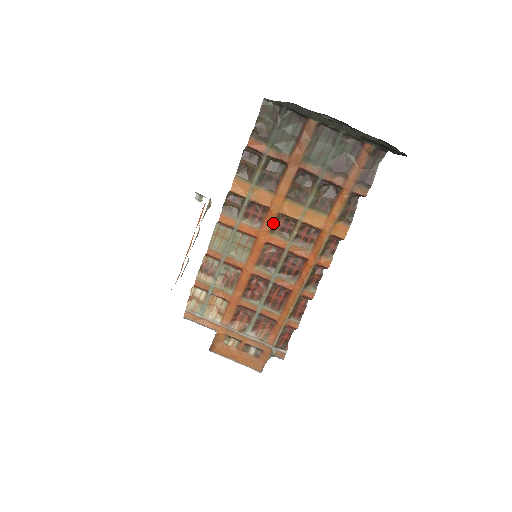
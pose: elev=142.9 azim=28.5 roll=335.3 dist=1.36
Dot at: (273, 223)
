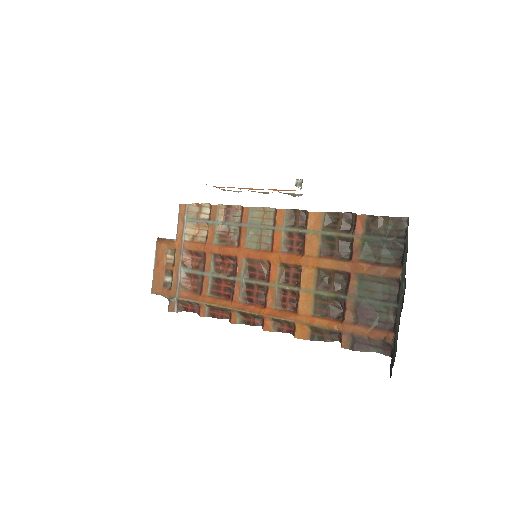
Dot at: (290, 263)
